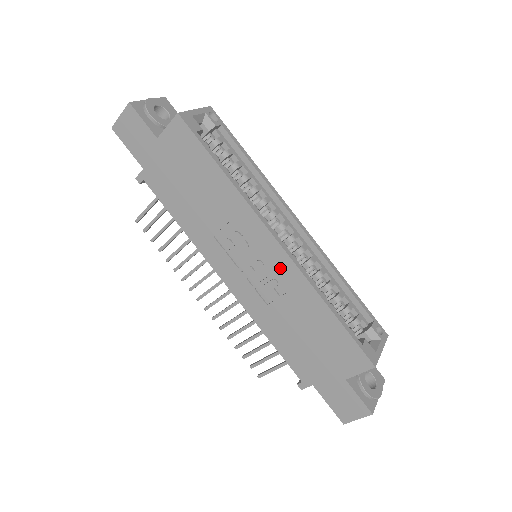
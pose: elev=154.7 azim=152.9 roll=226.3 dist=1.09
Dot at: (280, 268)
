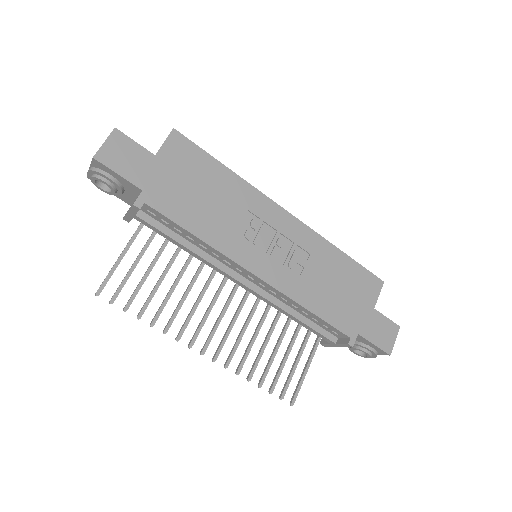
Dot at: (298, 235)
